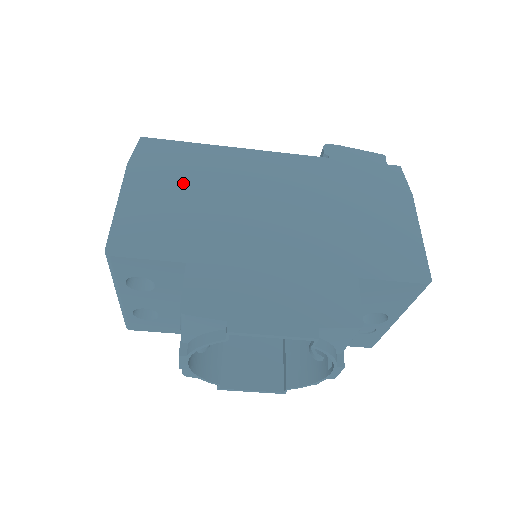
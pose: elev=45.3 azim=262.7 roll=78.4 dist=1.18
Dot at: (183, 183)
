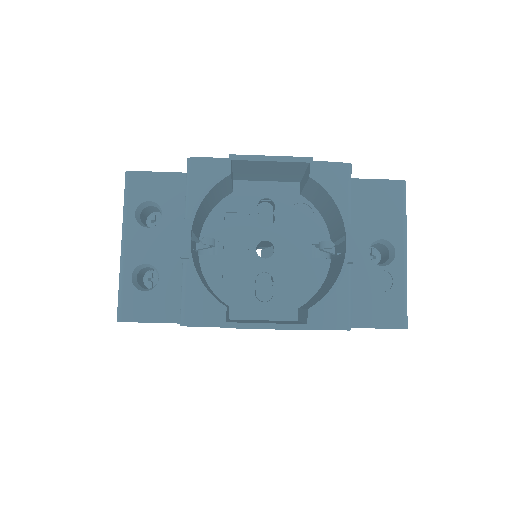
Dot at: occluded
